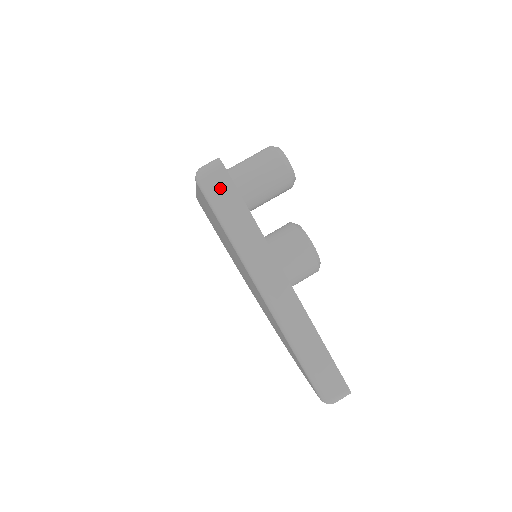
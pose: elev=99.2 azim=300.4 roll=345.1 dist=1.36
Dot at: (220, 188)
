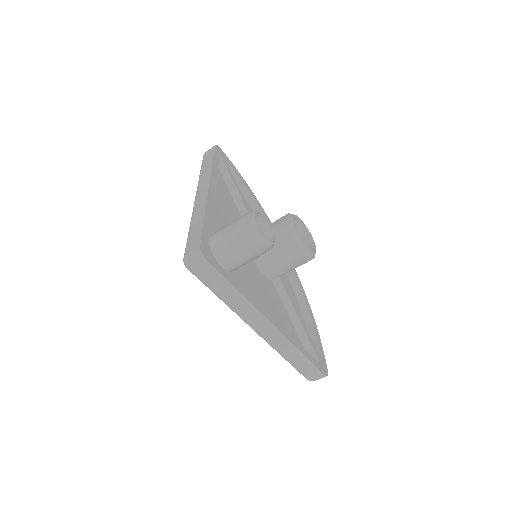
Dot at: (205, 274)
